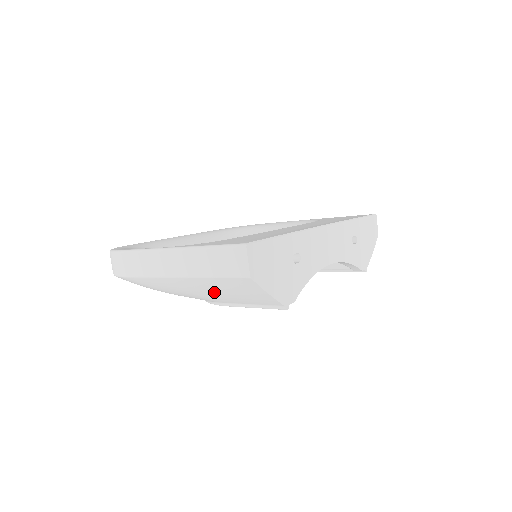
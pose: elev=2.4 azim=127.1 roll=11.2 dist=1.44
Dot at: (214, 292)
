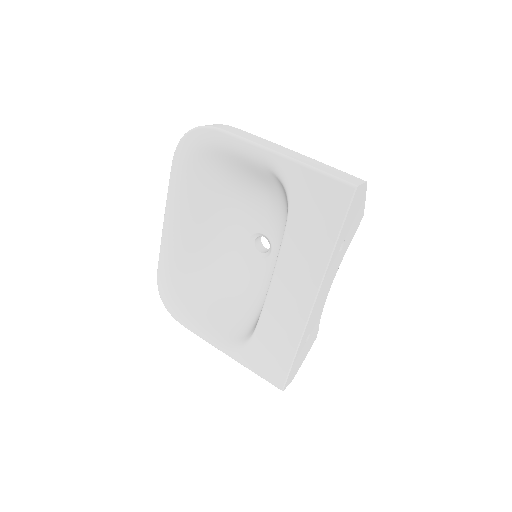
Dot at: occluded
